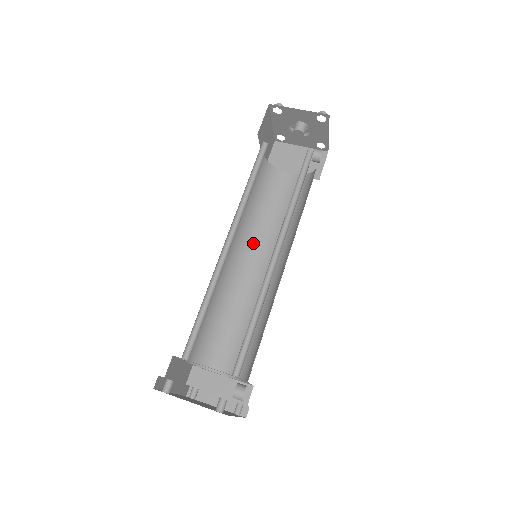
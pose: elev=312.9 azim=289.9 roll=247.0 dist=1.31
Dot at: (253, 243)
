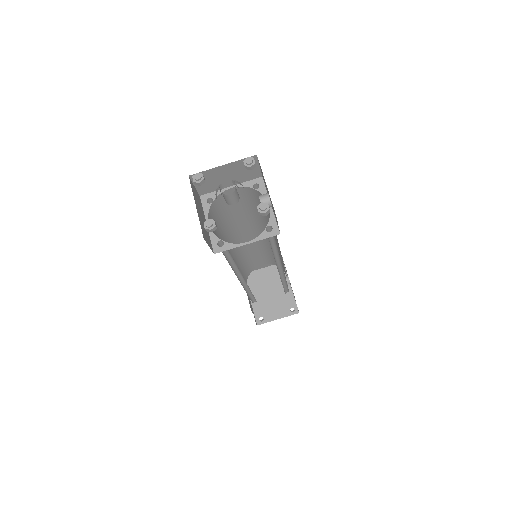
Dot at: (236, 233)
